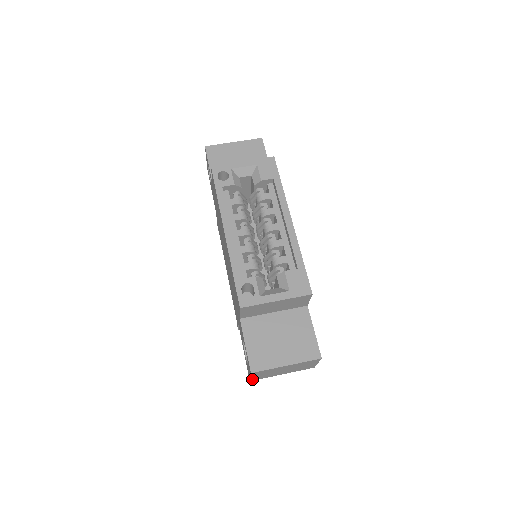
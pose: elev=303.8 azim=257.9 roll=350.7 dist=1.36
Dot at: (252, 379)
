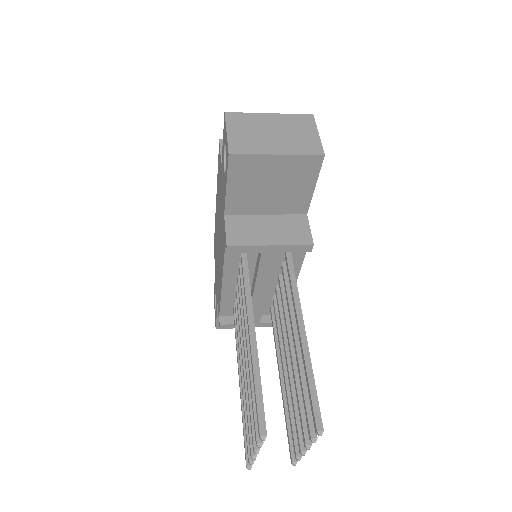
Dot at: (231, 147)
